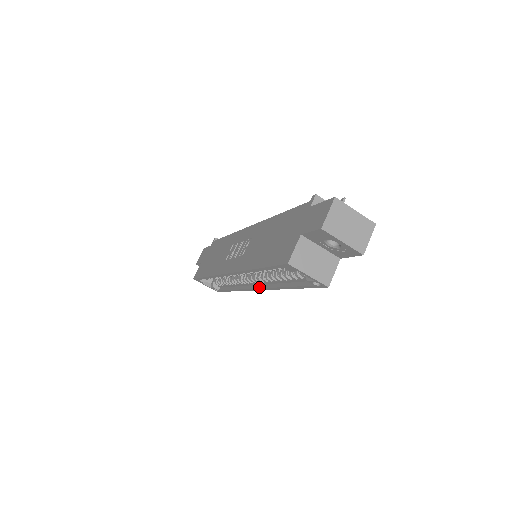
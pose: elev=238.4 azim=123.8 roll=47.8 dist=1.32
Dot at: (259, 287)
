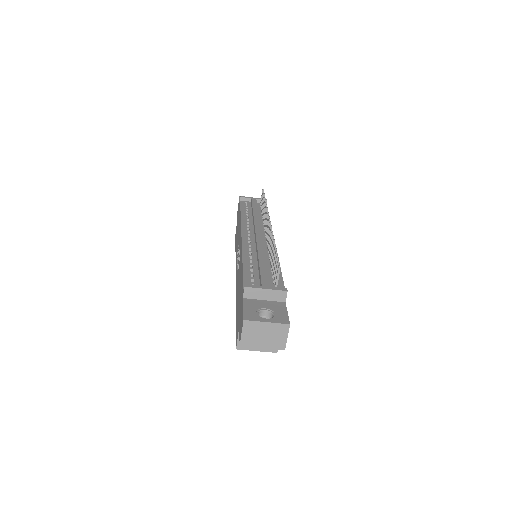
Dot at: occluded
